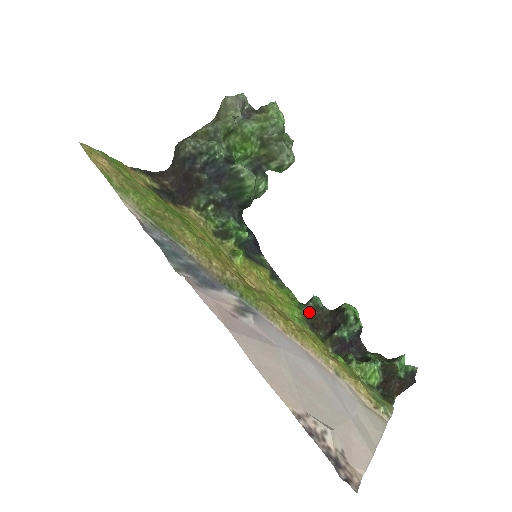
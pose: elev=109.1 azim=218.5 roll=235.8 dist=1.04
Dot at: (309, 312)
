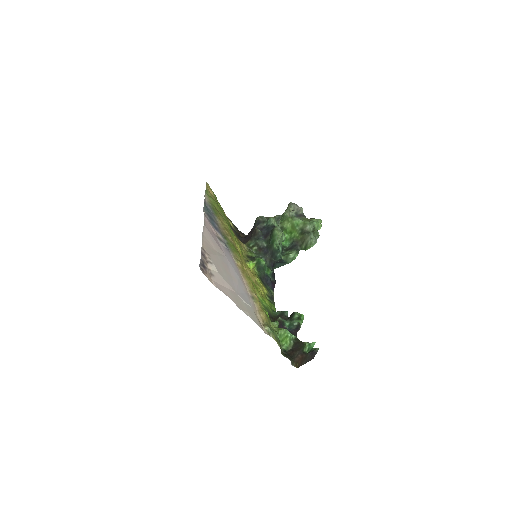
Dot at: (276, 315)
